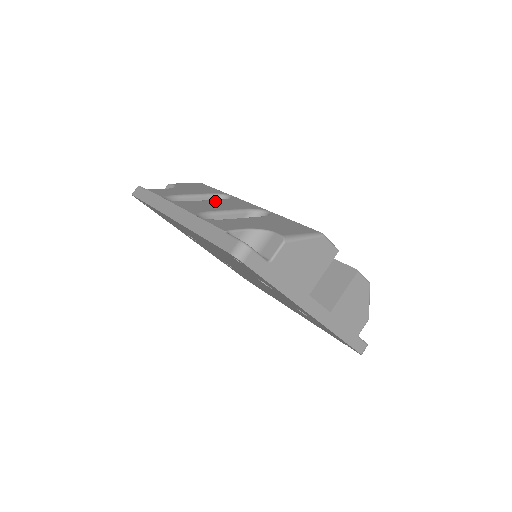
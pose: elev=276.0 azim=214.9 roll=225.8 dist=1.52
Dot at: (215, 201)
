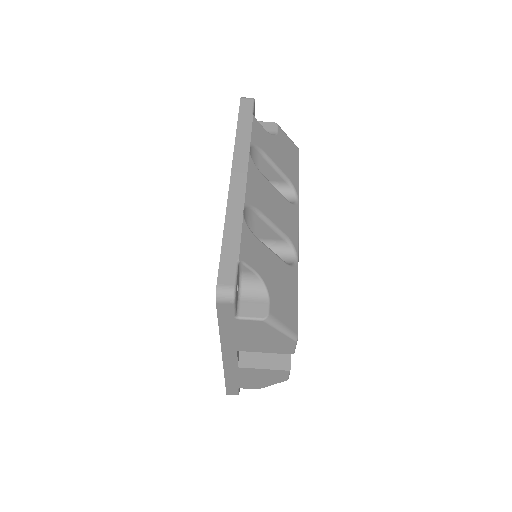
Dot at: (279, 197)
